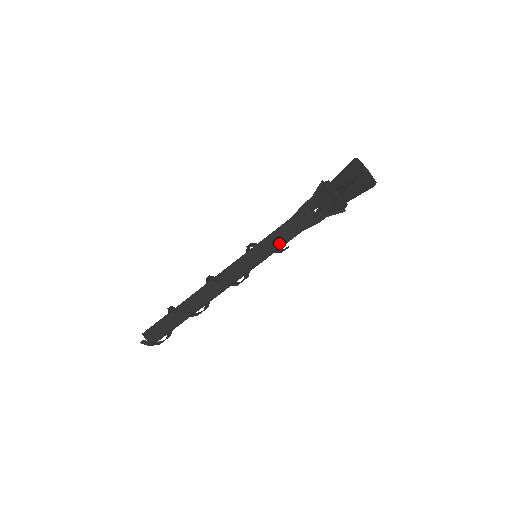
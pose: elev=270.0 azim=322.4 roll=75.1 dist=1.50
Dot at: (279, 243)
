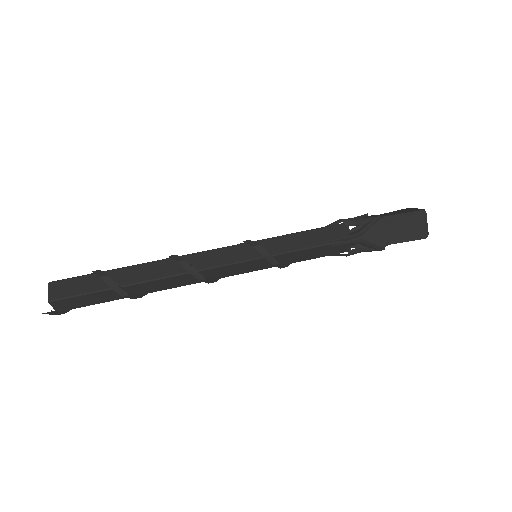
Dot at: (295, 260)
